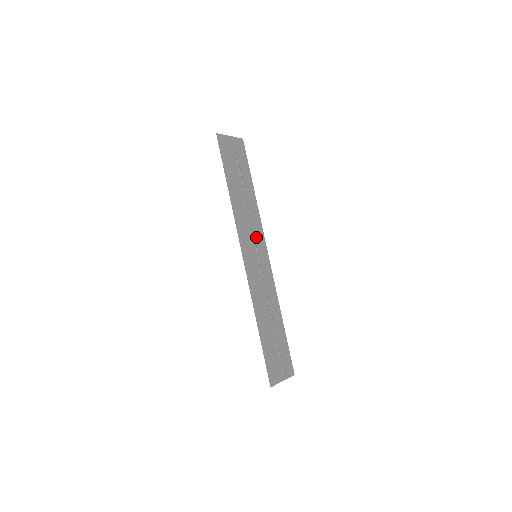
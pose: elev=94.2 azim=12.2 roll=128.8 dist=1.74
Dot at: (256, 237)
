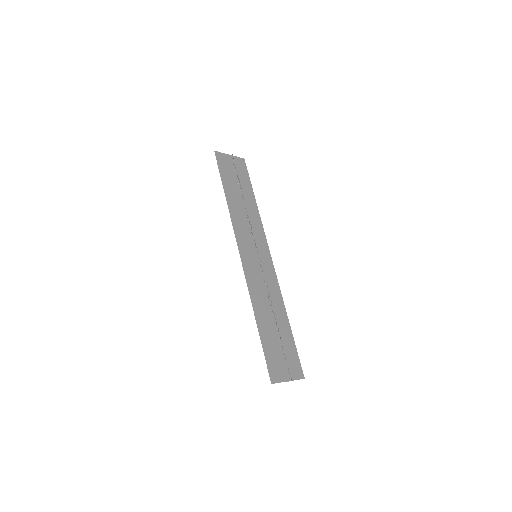
Dot at: (257, 240)
